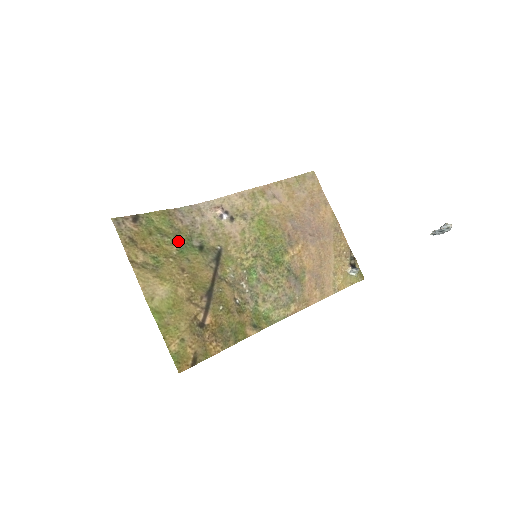
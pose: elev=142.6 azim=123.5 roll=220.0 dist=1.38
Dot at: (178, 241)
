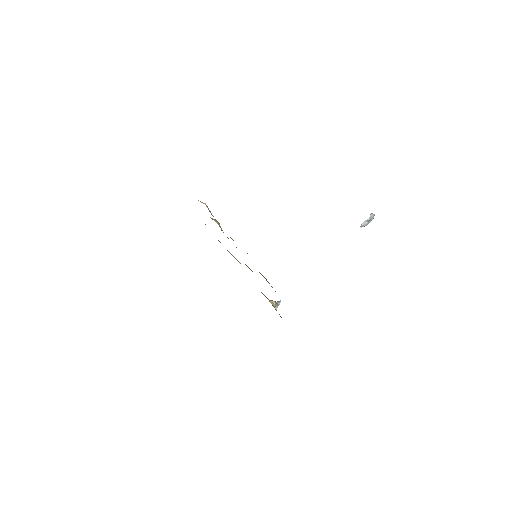
Dot at: occluded
